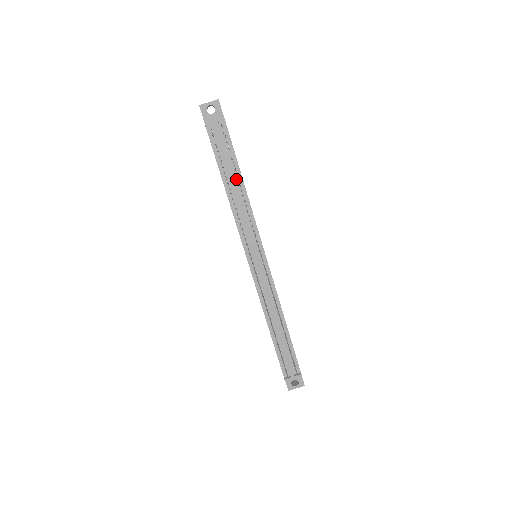
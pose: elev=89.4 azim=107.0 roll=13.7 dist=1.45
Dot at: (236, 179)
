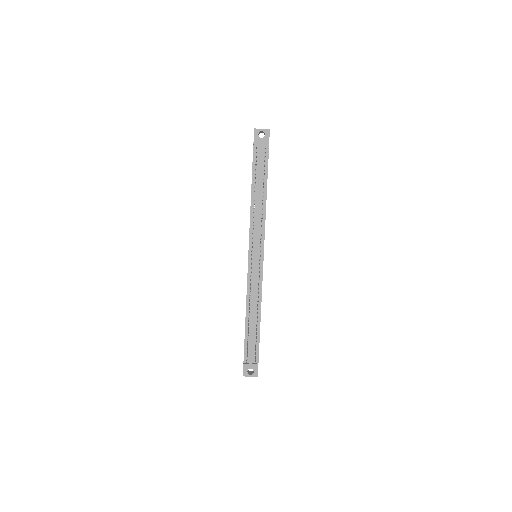
Dot at: (262, 191)
